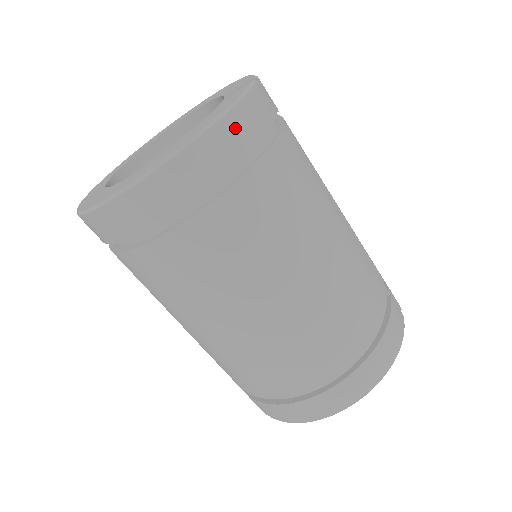
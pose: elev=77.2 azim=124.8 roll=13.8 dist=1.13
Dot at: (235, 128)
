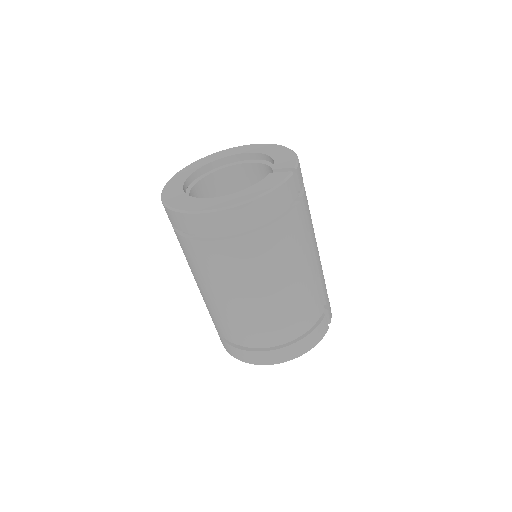
Dot at: (266, 204)
